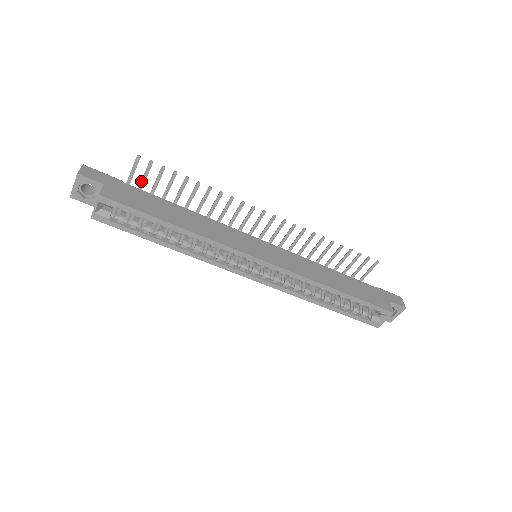
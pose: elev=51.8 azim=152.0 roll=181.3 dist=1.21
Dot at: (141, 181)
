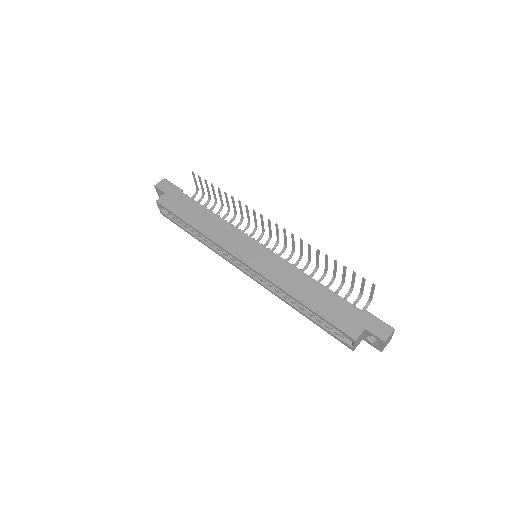
Dot at: (202, 188)
